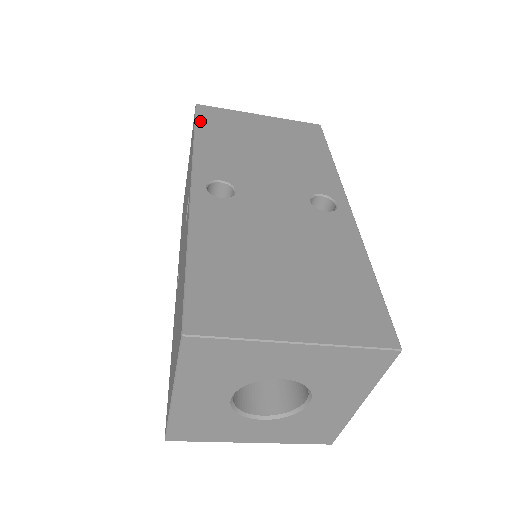
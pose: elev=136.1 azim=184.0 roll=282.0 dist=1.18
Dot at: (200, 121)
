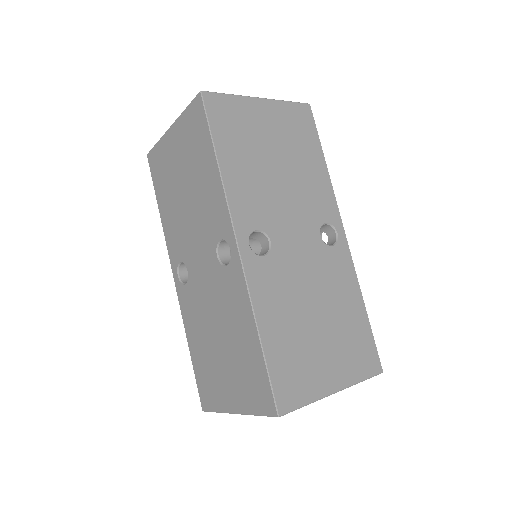
Dot at: (214, 128)
